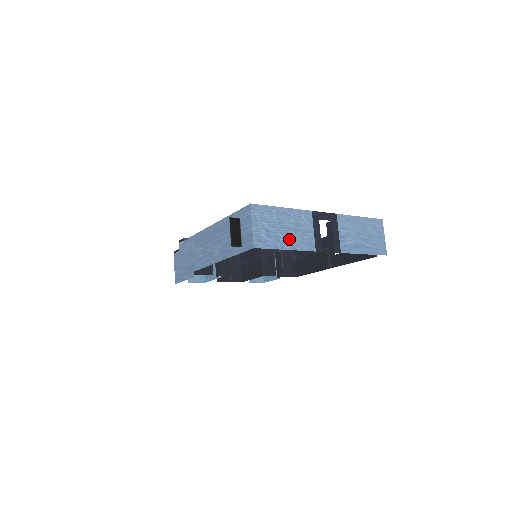
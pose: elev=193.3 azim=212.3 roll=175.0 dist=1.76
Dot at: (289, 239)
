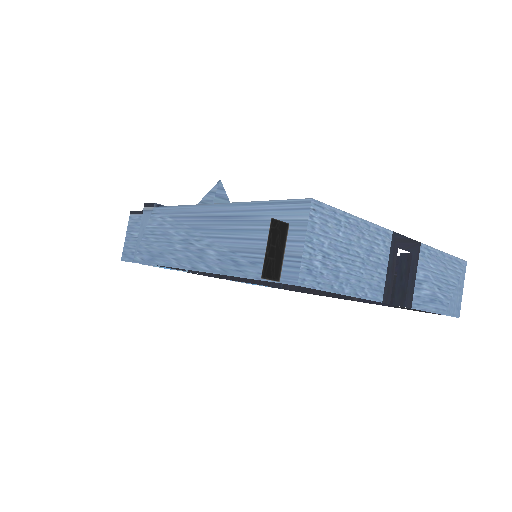
Dot at: (352, 276)
